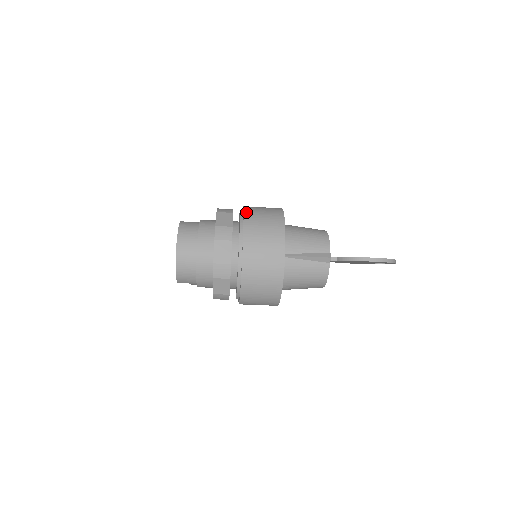
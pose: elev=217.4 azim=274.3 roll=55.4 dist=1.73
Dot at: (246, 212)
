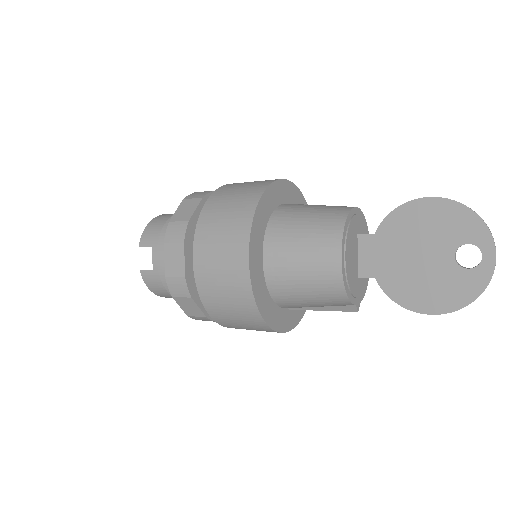
Dot at: (207, 308)
